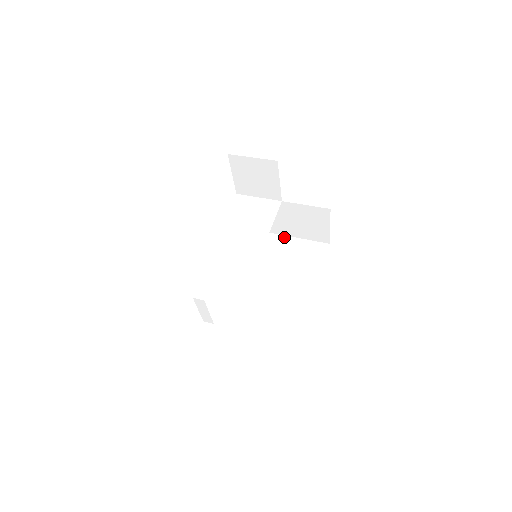
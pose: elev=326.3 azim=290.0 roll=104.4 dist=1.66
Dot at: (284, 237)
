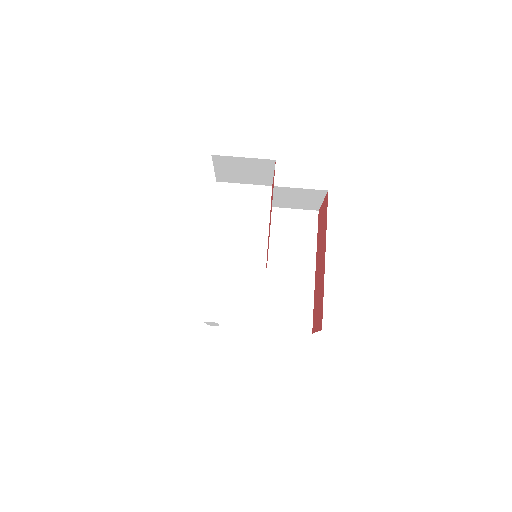
Dot at: occluded
